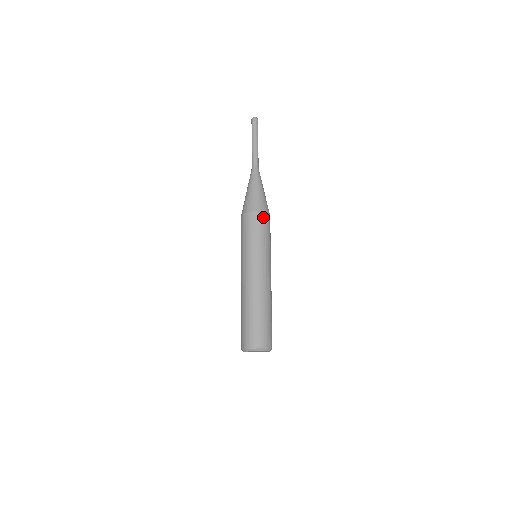
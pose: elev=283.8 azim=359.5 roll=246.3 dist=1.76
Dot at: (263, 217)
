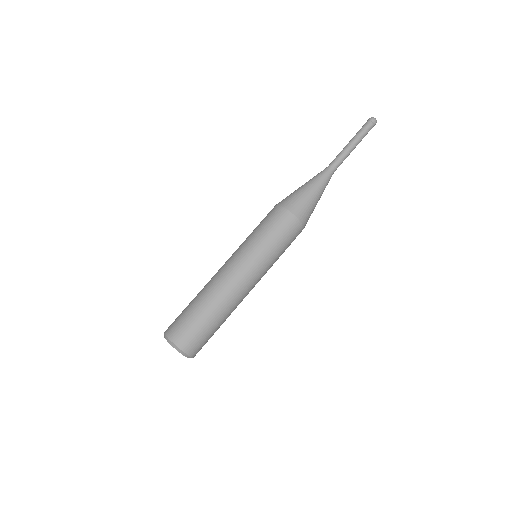
Dot at: (287, 217)
